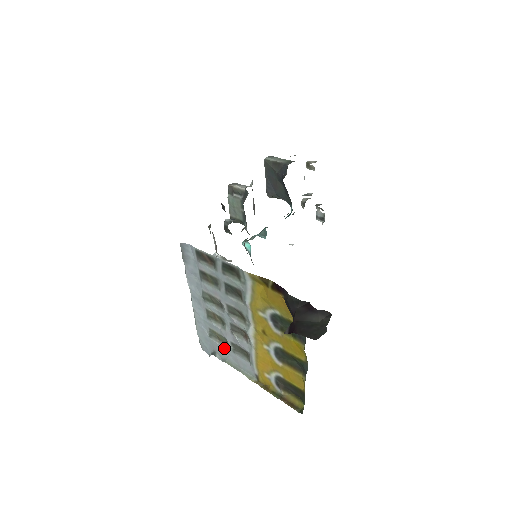
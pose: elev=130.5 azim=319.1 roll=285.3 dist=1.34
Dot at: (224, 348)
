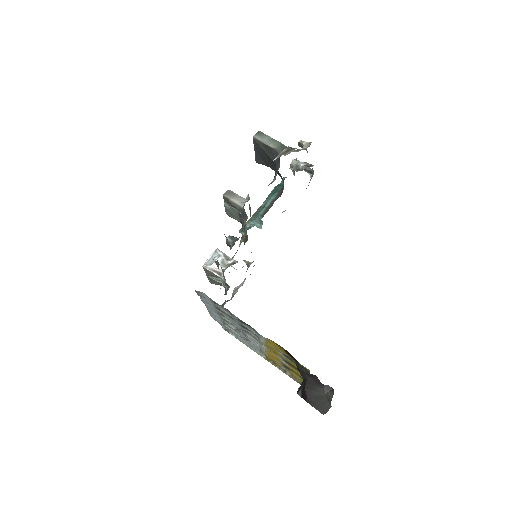
Dot at: (237, 334)
